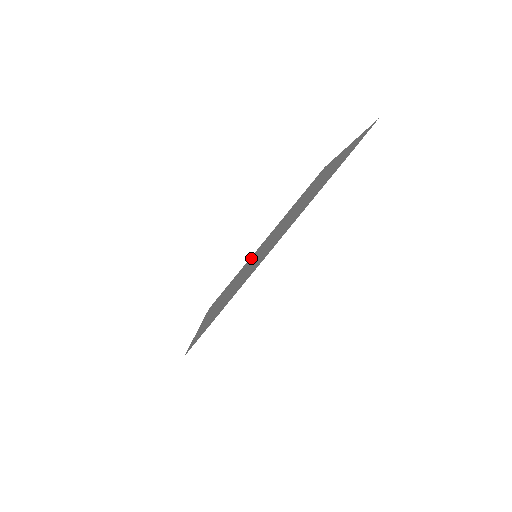
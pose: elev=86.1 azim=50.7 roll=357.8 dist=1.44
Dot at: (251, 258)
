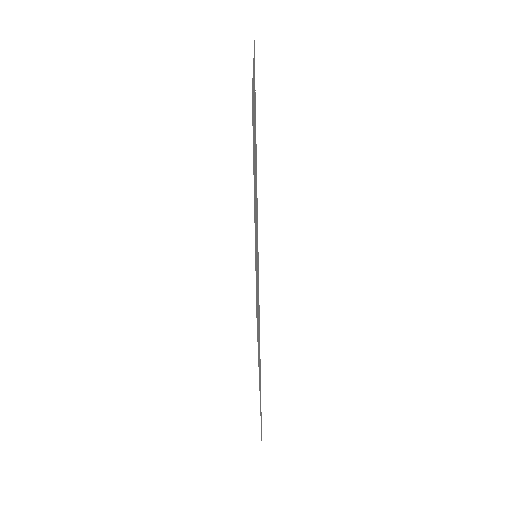
Dot at: occluded
